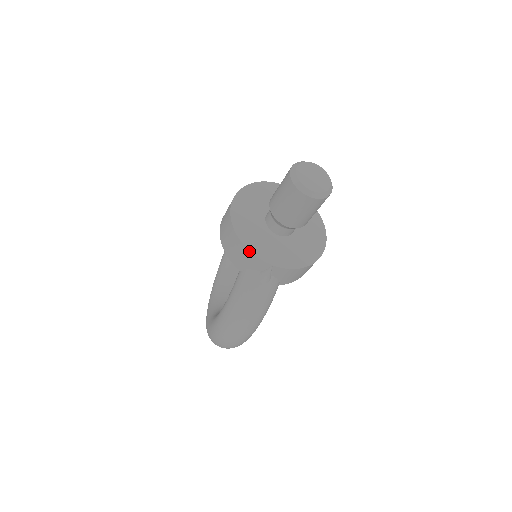
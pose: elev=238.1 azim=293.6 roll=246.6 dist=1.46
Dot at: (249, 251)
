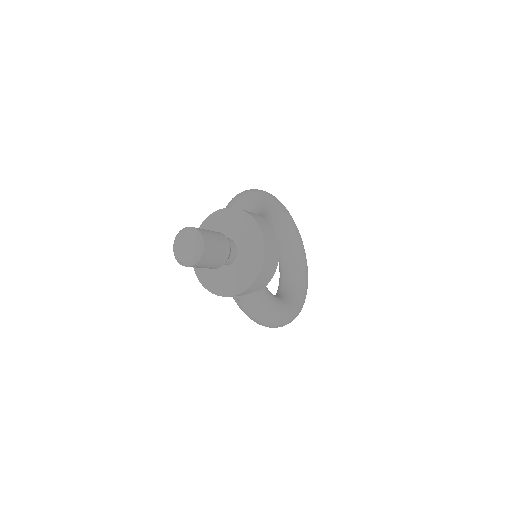
Dot at: (215, 294)
